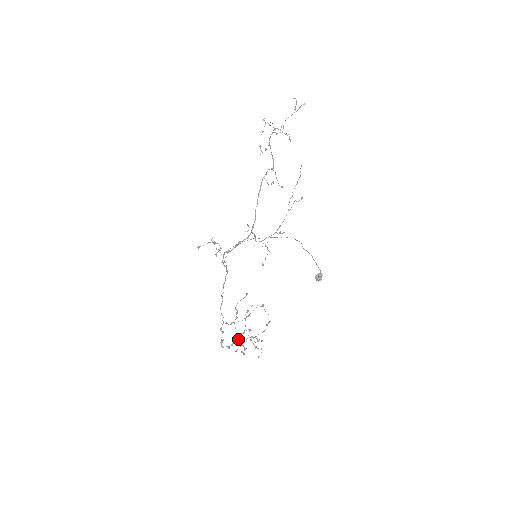
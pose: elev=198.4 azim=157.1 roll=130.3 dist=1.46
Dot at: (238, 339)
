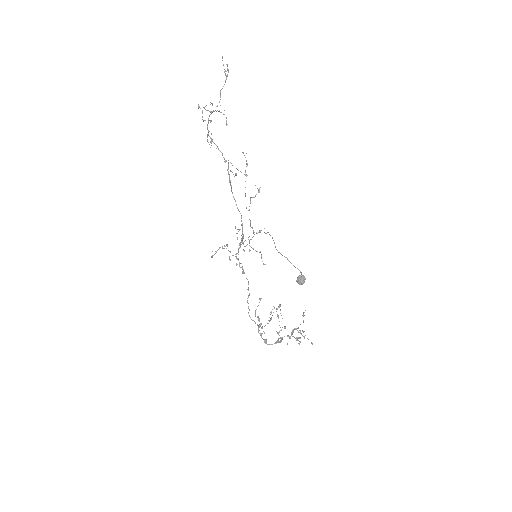
Dot at: occluded
